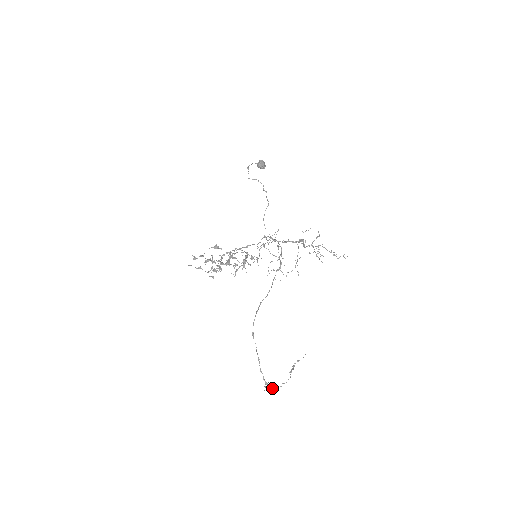
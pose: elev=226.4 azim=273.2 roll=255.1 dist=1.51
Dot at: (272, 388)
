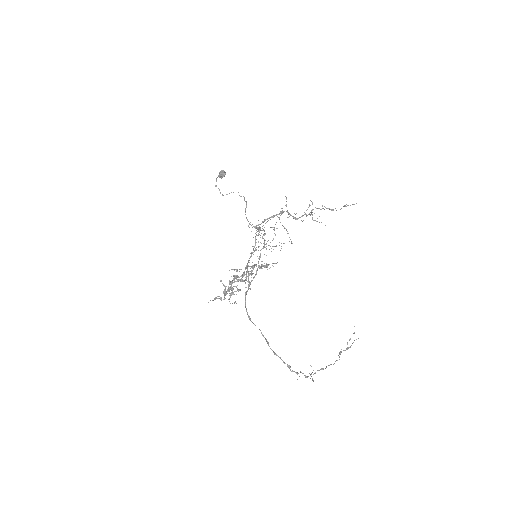
Dot at: (310, 374)
